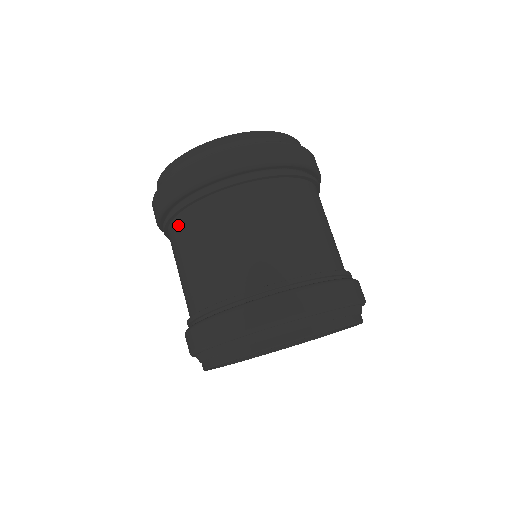
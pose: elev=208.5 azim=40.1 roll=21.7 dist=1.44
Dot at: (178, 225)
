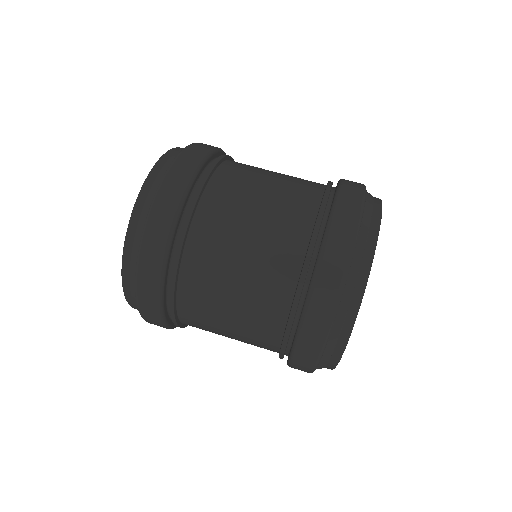
Dot at: (190, 325)
